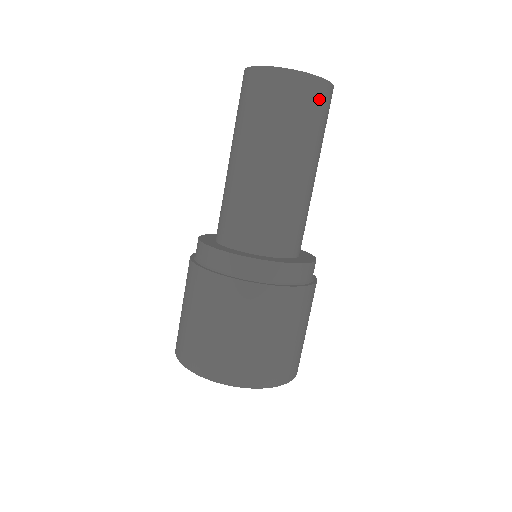
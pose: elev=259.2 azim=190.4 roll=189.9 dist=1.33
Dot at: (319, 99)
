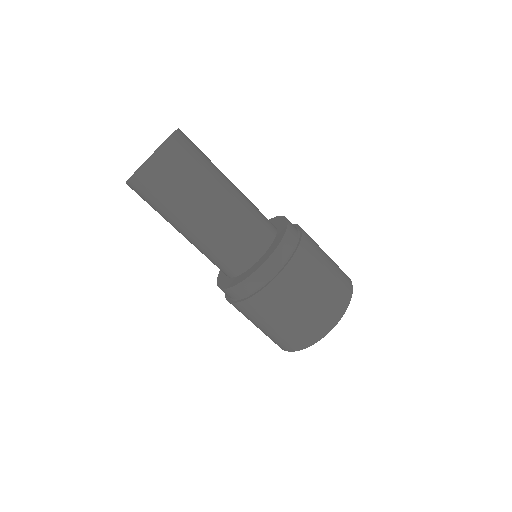
Dot at: (188, 143)
